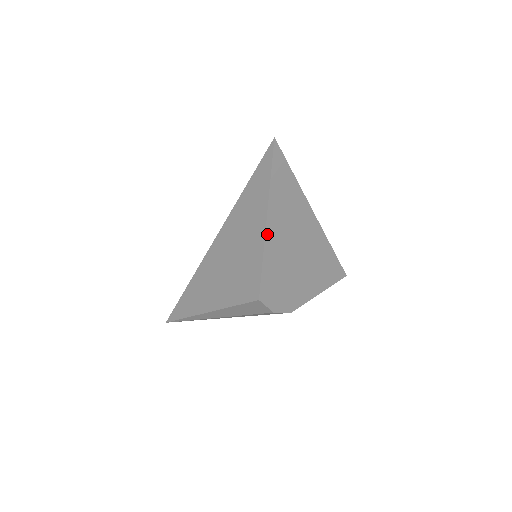
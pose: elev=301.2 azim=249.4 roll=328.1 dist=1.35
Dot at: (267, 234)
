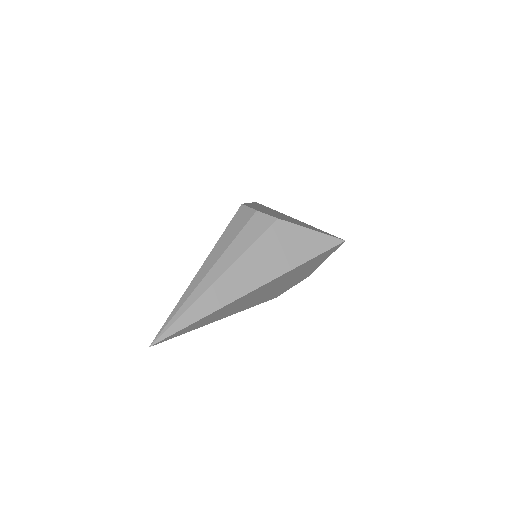
Dot at: occluded
